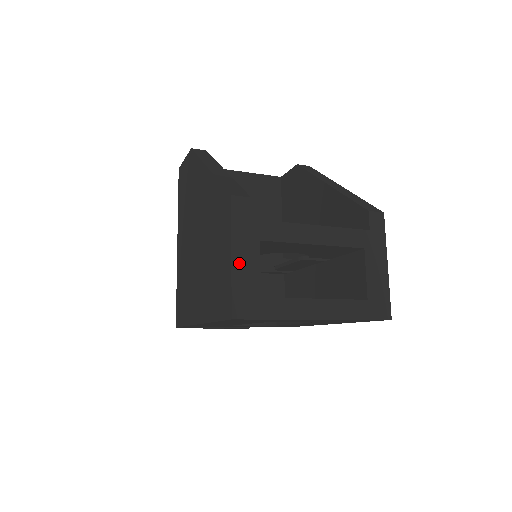
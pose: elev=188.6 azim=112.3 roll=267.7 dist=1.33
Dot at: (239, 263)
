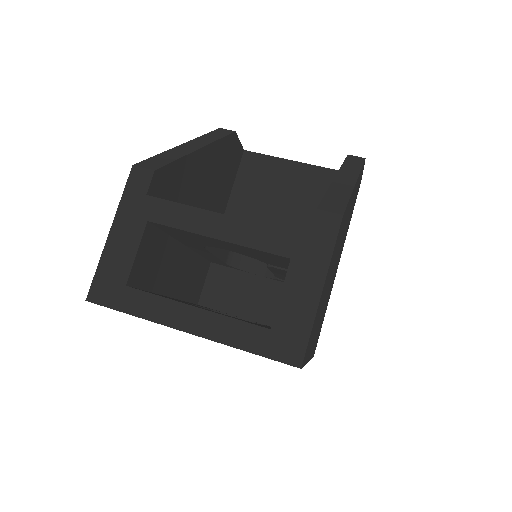
Dot at: (115, 241)
